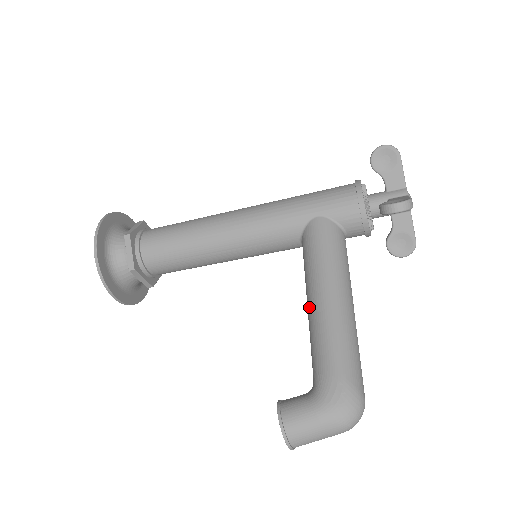
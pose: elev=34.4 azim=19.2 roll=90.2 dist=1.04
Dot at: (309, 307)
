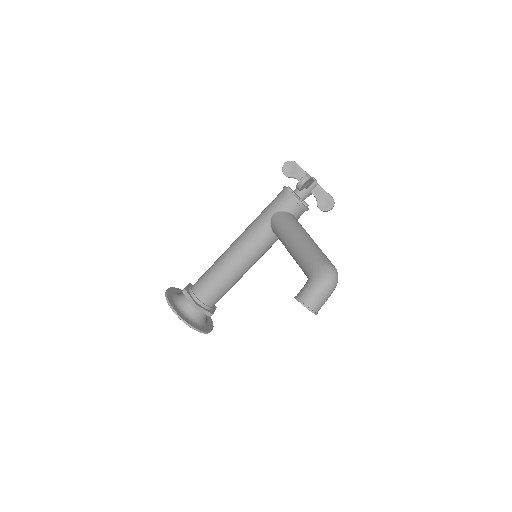
Dot at: (290, 252)
